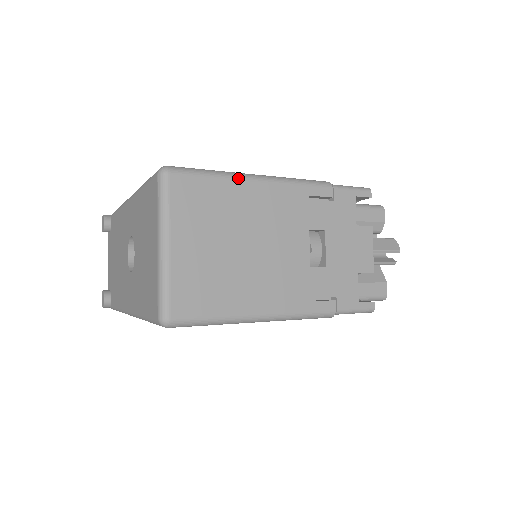
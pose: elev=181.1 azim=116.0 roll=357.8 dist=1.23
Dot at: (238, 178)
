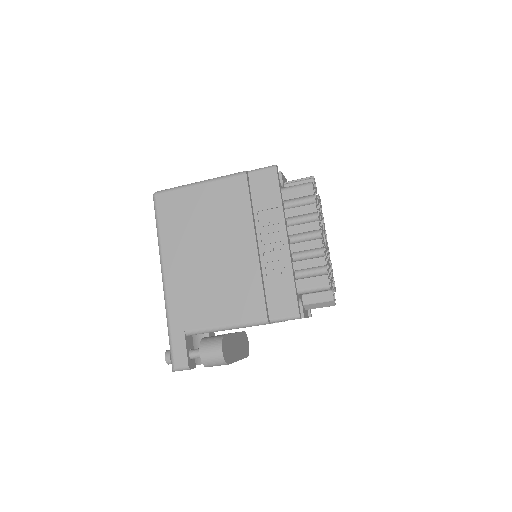
Dot at: occluded
